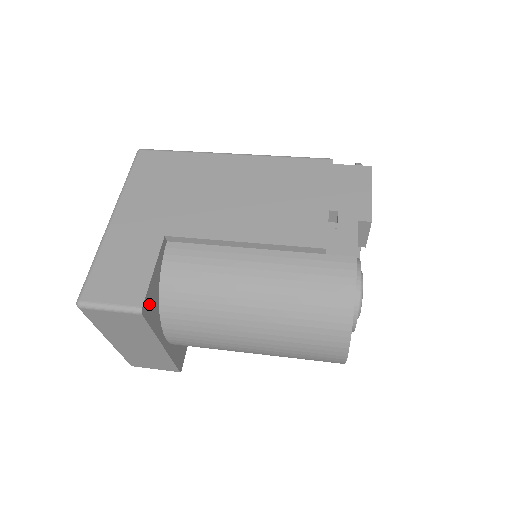
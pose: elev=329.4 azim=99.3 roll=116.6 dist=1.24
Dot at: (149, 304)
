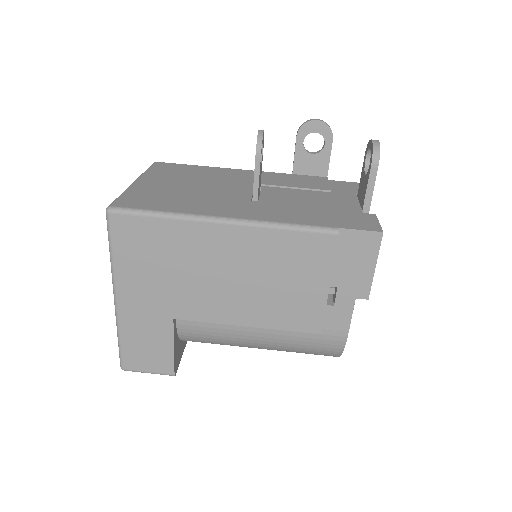
Dot at: (177, 360)
